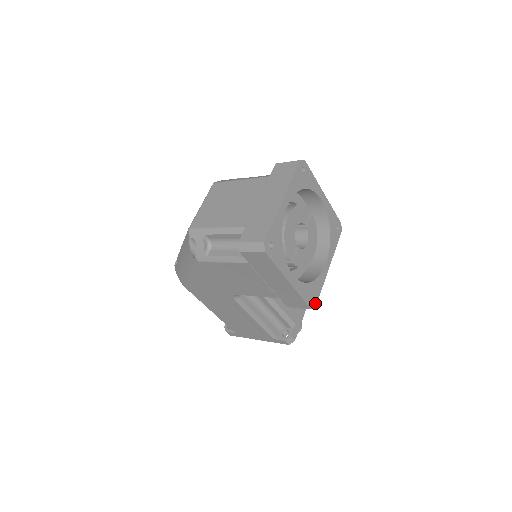
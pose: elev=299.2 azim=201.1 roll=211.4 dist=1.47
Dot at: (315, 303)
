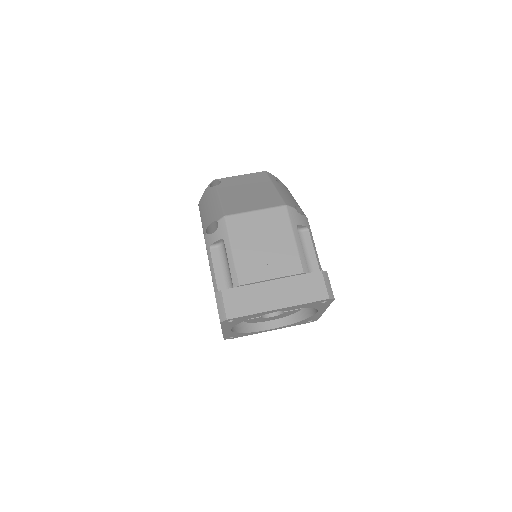
Dot at: (232, 338)
